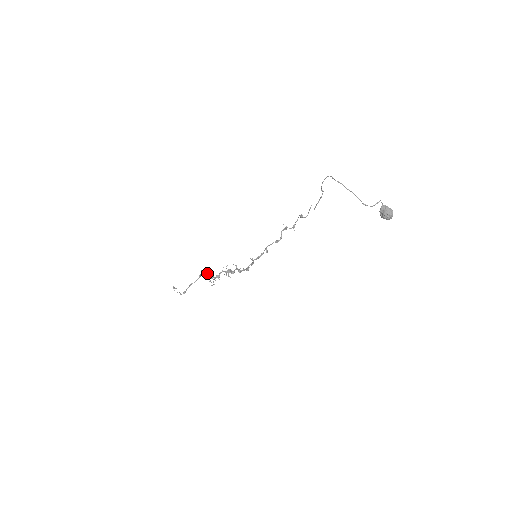
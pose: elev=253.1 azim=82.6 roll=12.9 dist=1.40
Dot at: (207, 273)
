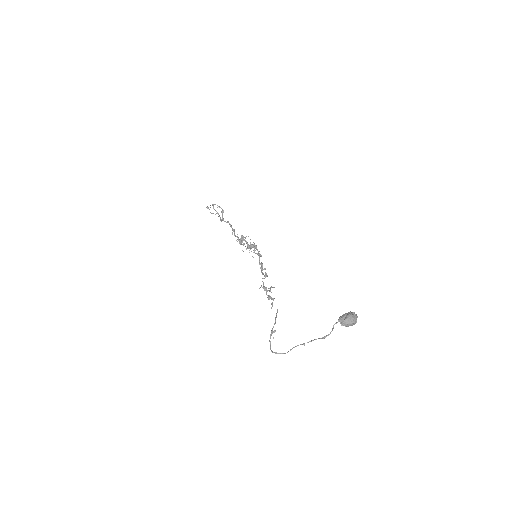
Dot at: occluded
